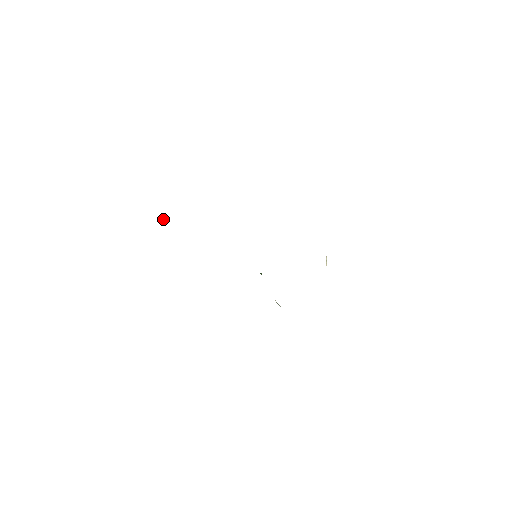
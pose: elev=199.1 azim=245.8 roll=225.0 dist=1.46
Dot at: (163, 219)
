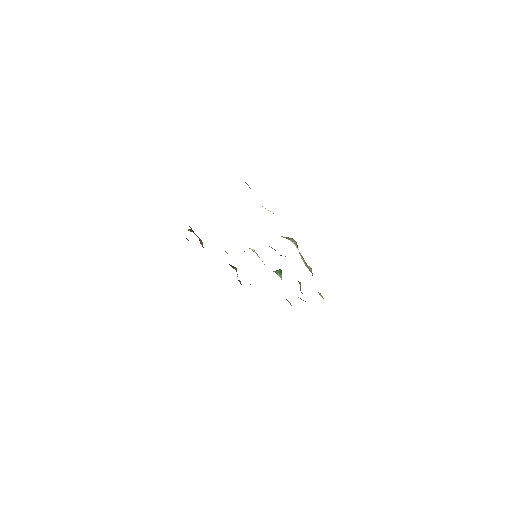
Dot at: (201, 240)
